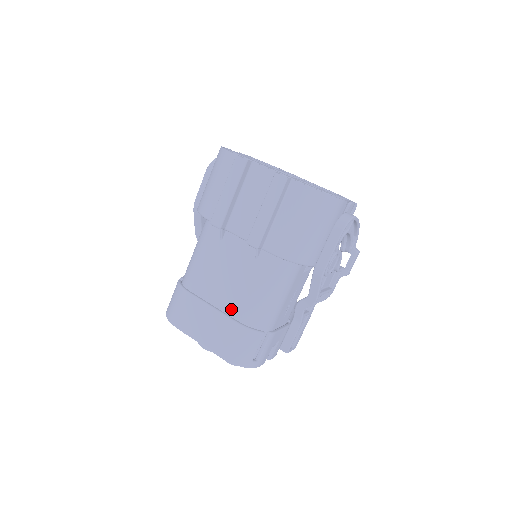
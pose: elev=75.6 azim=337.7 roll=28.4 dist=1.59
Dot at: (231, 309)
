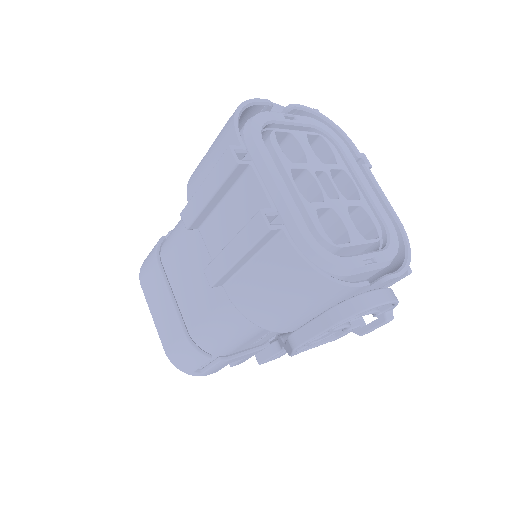
Dot at: (186, 313)
